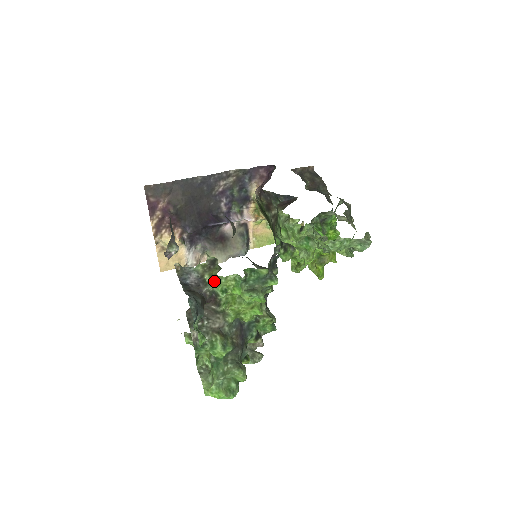
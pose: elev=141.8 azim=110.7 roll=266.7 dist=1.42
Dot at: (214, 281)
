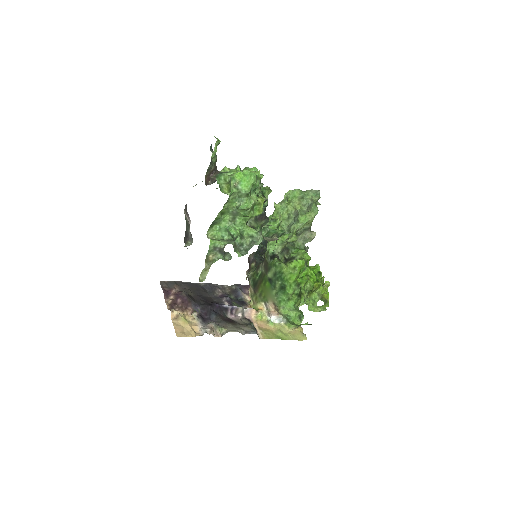
Dot at: (220, 171)
